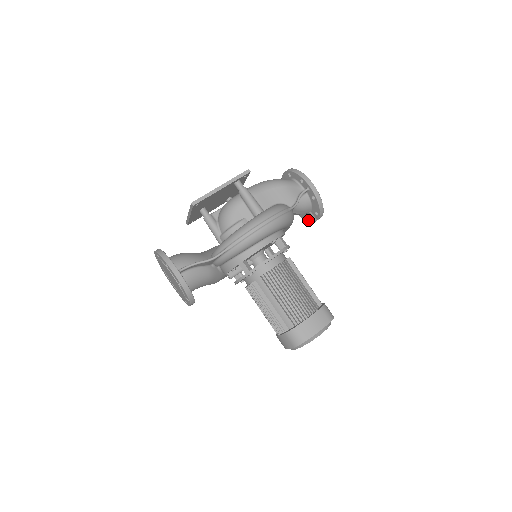
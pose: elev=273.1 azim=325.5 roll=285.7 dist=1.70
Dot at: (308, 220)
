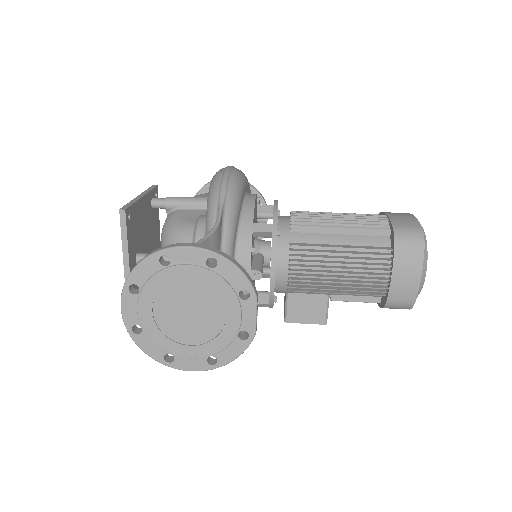
Dot at: (258, 238)
